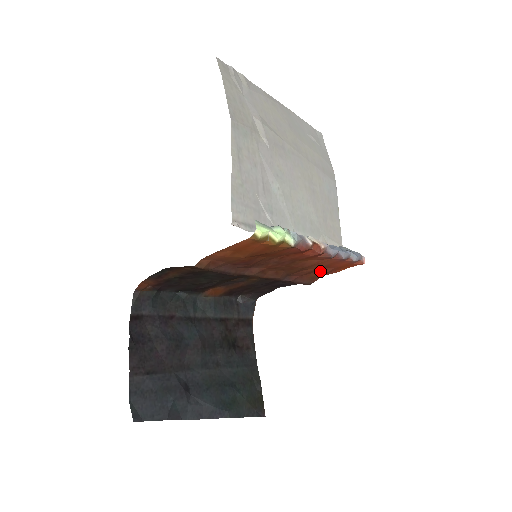
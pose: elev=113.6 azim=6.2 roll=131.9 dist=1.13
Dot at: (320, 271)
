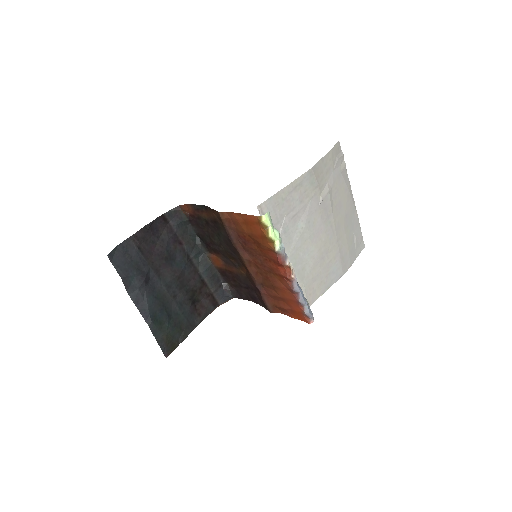
Dot at: (282, 303)
